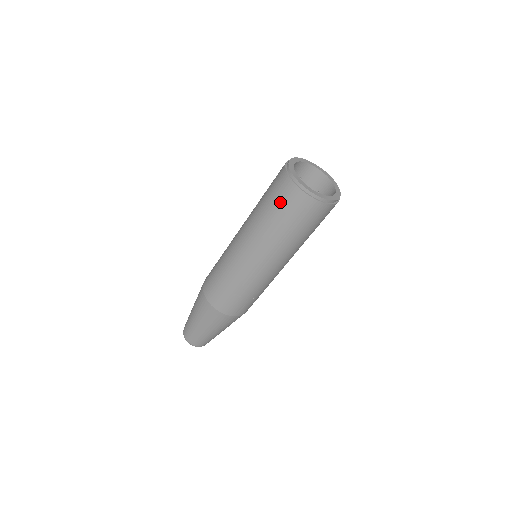
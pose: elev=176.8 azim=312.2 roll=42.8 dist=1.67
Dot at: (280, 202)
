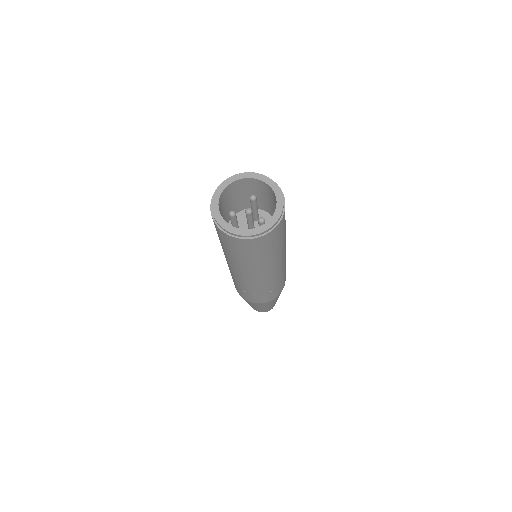
Dot at: occluded
